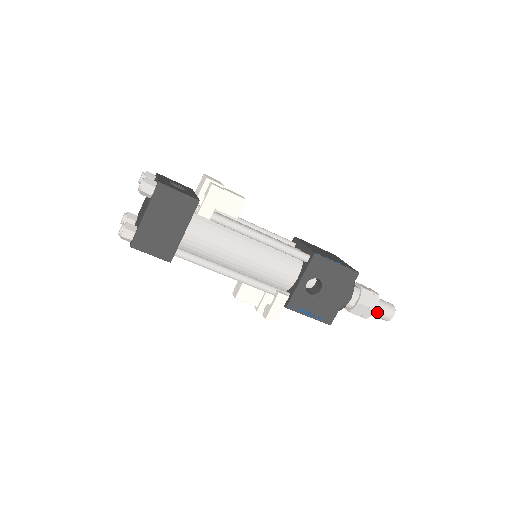
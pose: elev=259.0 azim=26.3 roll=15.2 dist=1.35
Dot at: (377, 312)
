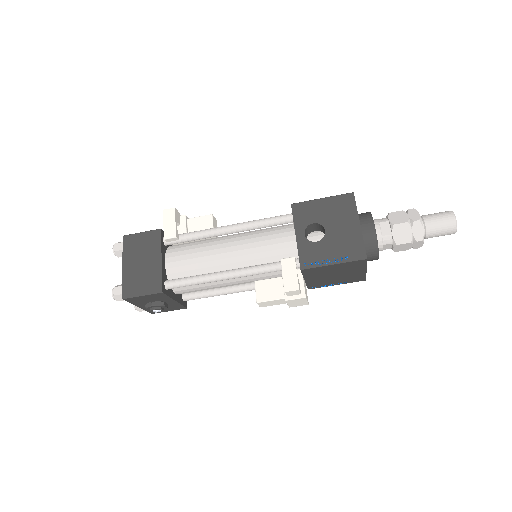
Dot at: (429, 225)
